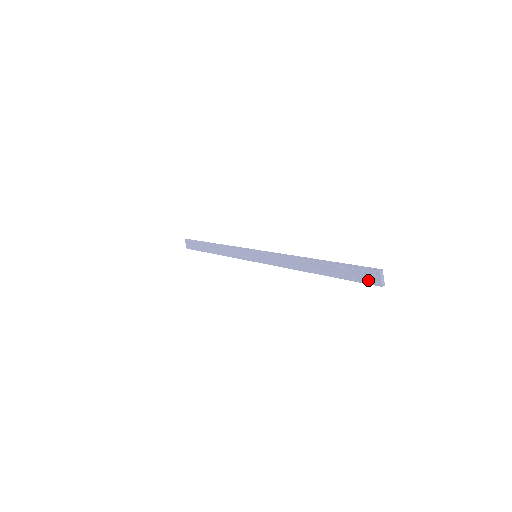
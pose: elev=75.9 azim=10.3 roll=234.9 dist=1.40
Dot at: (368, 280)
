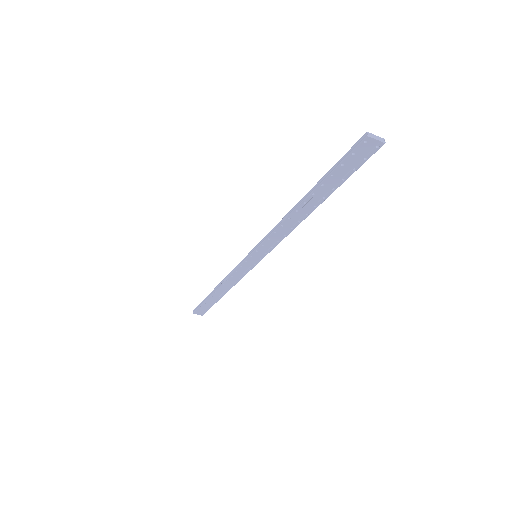
Dot at: (367, 155)
